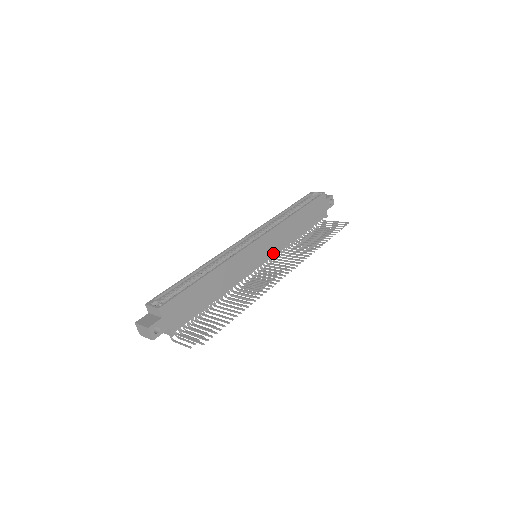
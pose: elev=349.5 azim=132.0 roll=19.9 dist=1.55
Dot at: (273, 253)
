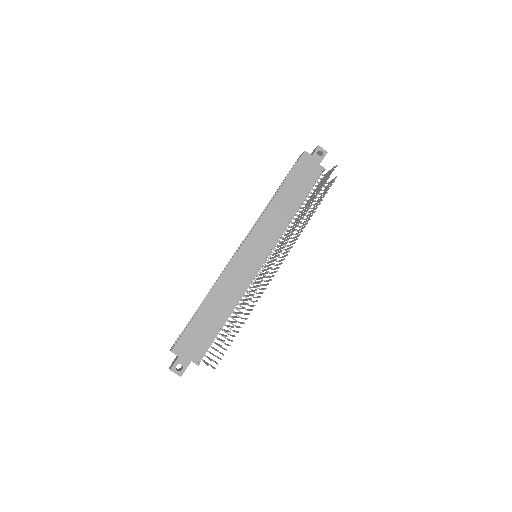
Dot at: (271, 244)
